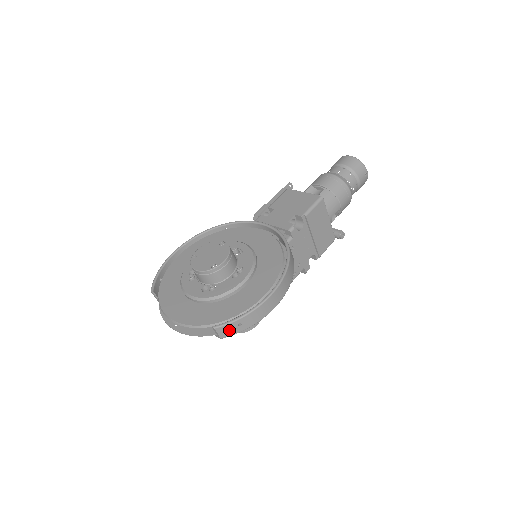
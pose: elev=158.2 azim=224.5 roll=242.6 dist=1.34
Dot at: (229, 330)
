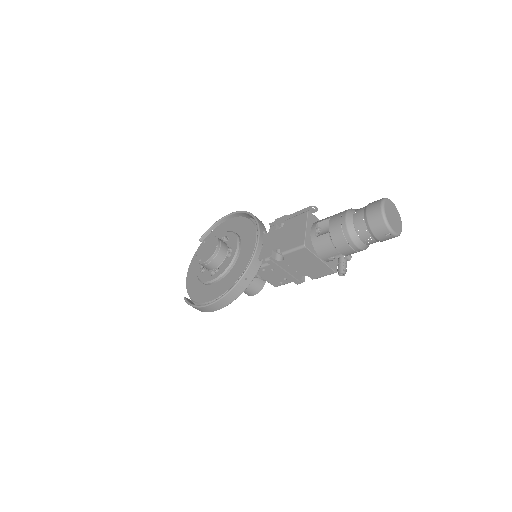
Dot at: occluded
